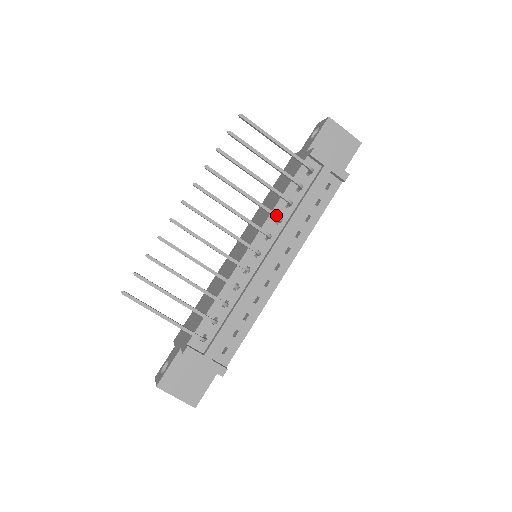
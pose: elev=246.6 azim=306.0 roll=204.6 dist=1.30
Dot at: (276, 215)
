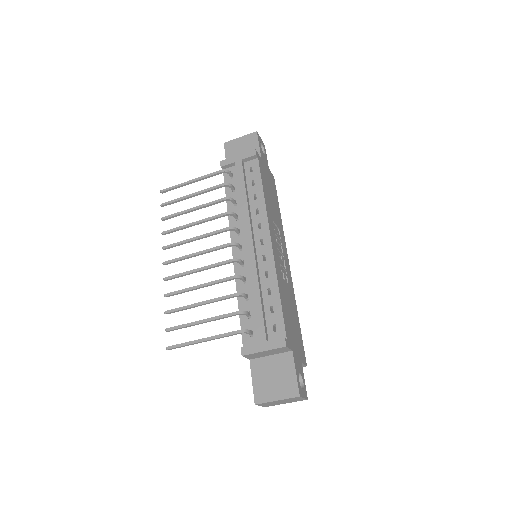
Dot at: (225, 213)
